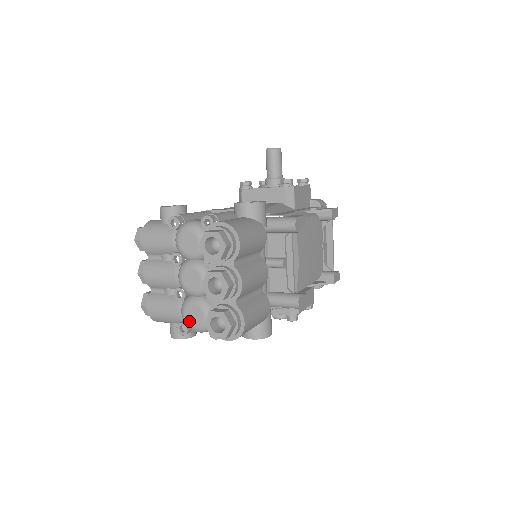
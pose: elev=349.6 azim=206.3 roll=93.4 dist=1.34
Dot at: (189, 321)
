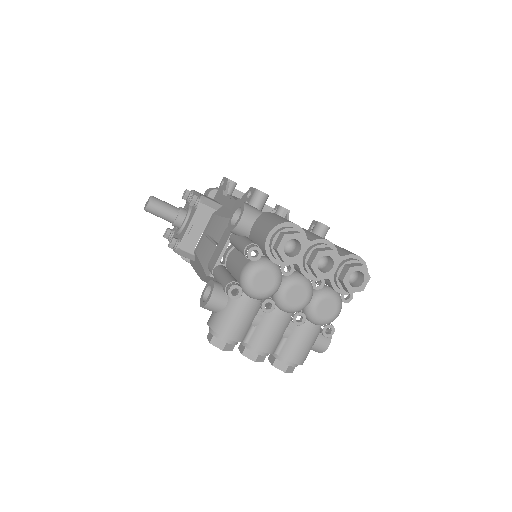
Dot at: (329, 317)
